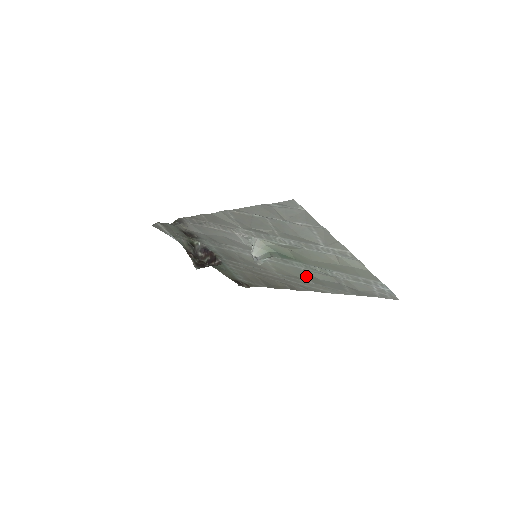
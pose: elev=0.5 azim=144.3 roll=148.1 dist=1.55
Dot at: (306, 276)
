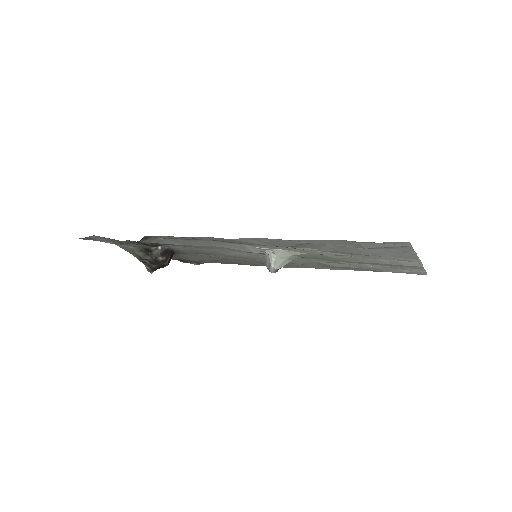
Dot at: (315, 264)
